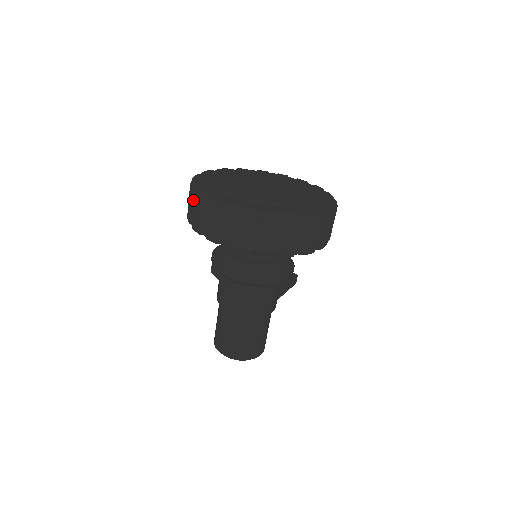
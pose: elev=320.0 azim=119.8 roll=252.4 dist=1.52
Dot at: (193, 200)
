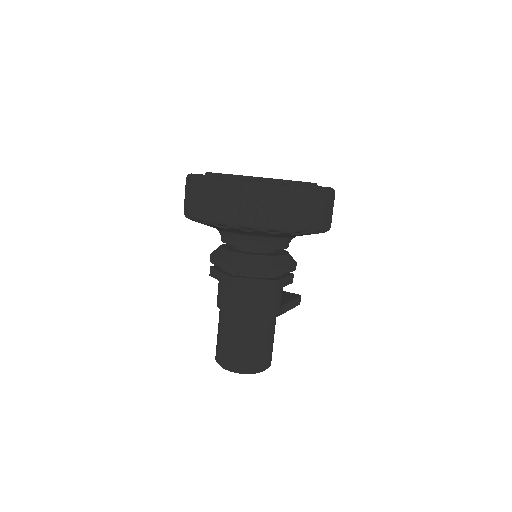
Dot at: (189, 189)
